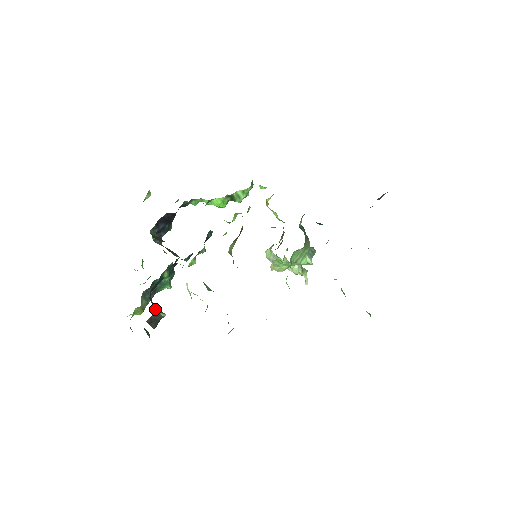
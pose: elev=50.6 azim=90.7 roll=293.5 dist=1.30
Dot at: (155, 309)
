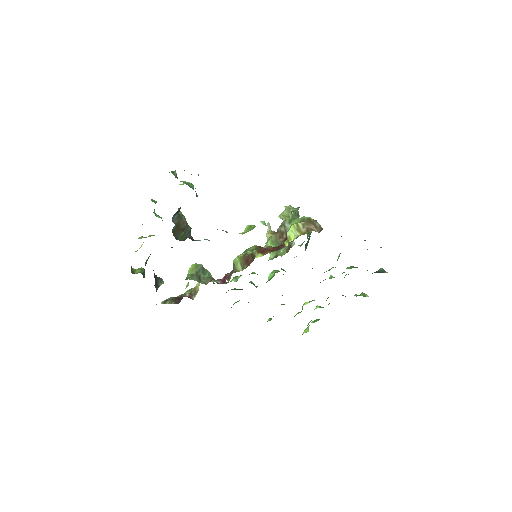
Dot at: (156, 291)
